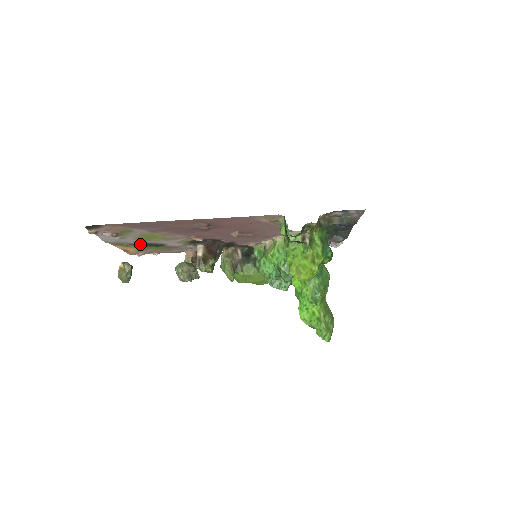
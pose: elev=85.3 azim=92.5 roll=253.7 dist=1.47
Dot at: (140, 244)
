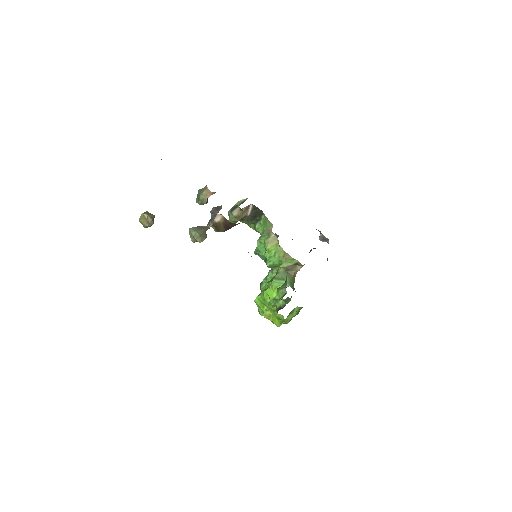
Dot at: occluded
